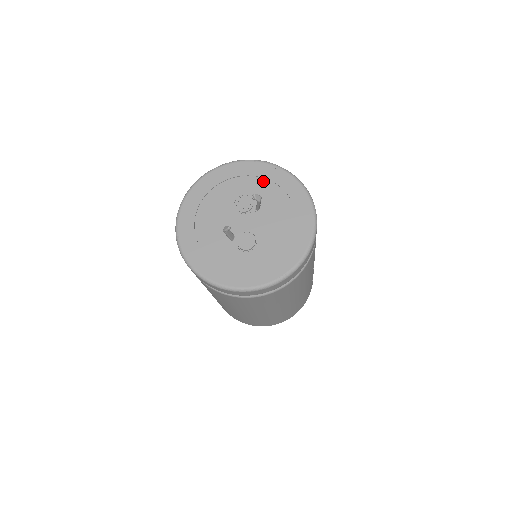
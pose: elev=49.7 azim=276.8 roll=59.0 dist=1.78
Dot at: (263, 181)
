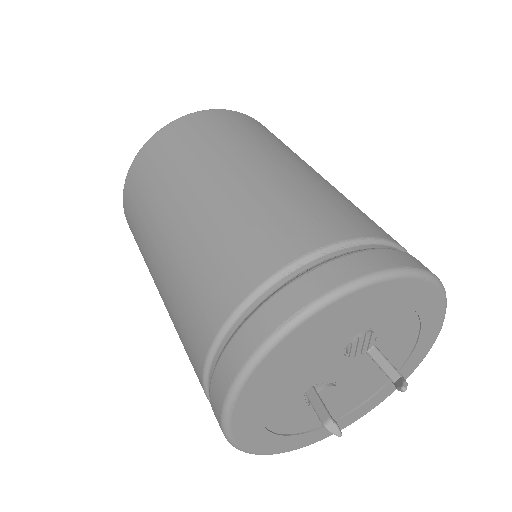
Dot at: (409, 310)
